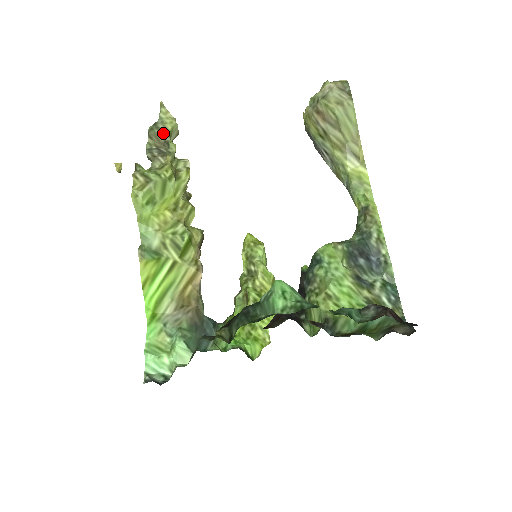
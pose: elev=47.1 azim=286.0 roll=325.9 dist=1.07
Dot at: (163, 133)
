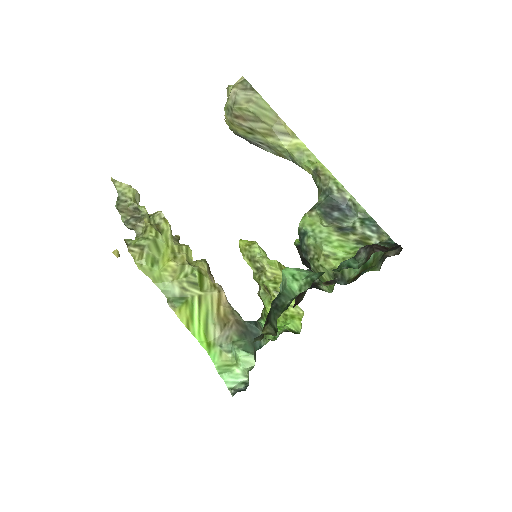
Dot at: (129, 203)
